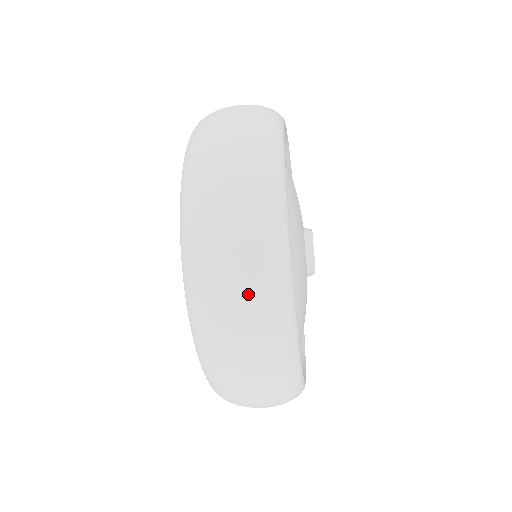
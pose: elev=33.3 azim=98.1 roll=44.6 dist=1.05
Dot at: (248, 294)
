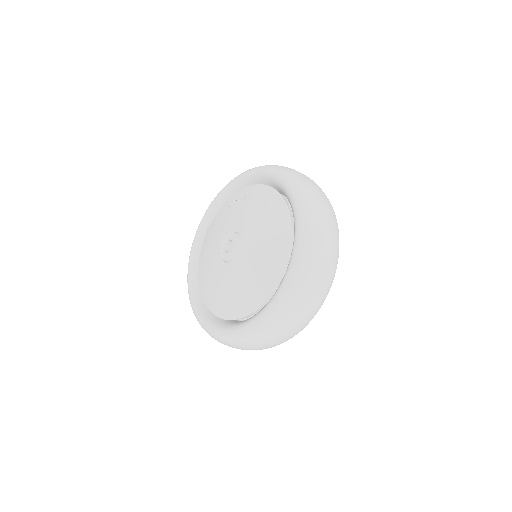
Dot at: (333, 238)
